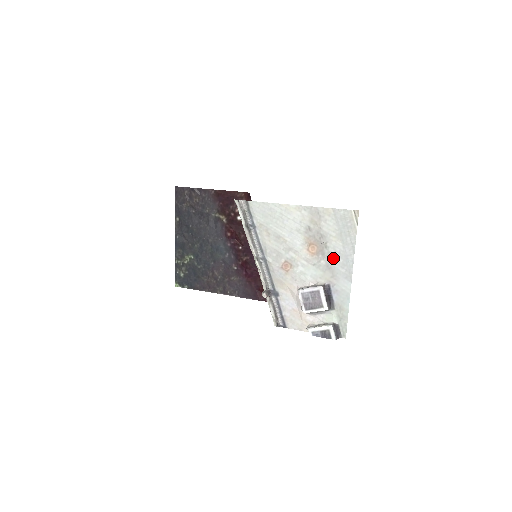
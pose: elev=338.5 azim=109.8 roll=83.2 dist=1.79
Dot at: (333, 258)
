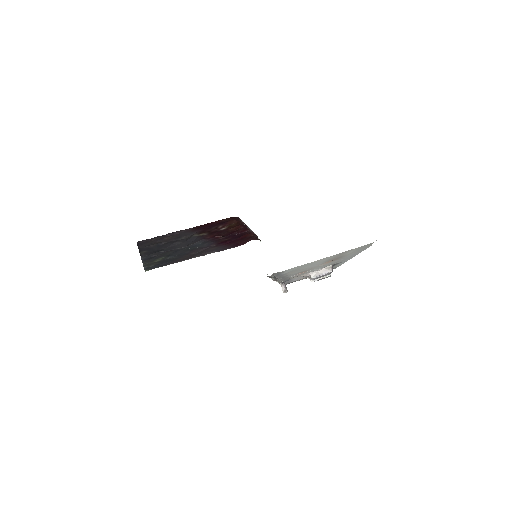
Dot at: (344, 258)
